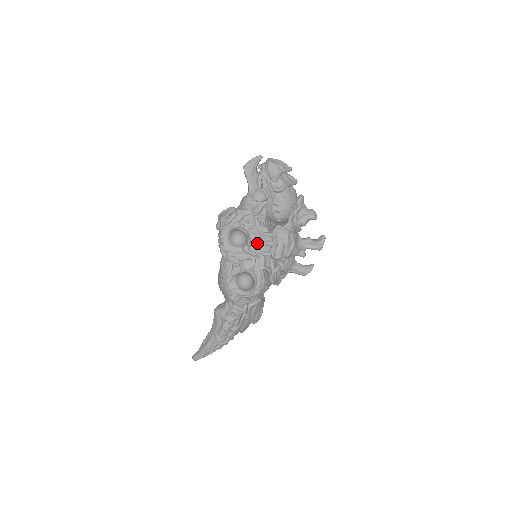
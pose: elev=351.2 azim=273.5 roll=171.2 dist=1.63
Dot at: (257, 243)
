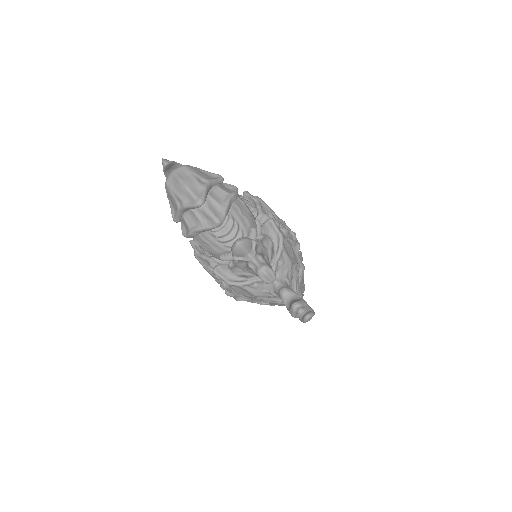
Dot at: occluded
